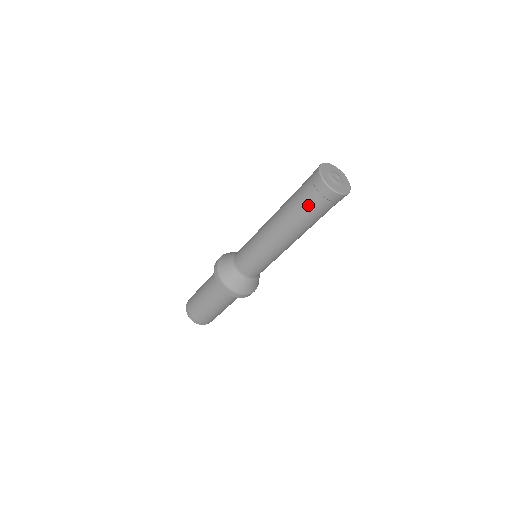
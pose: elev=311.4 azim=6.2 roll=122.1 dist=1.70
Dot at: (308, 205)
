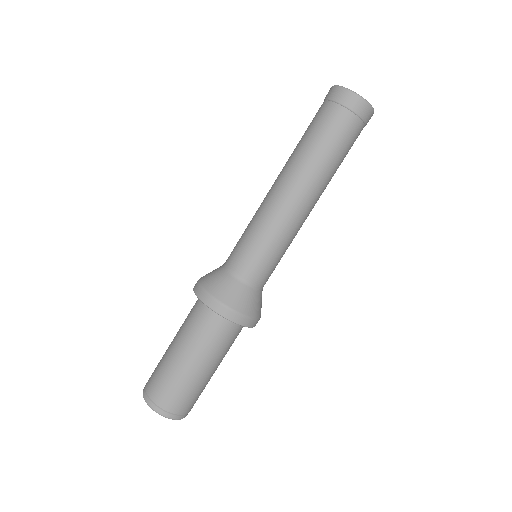
Dot at: (345, 138)
